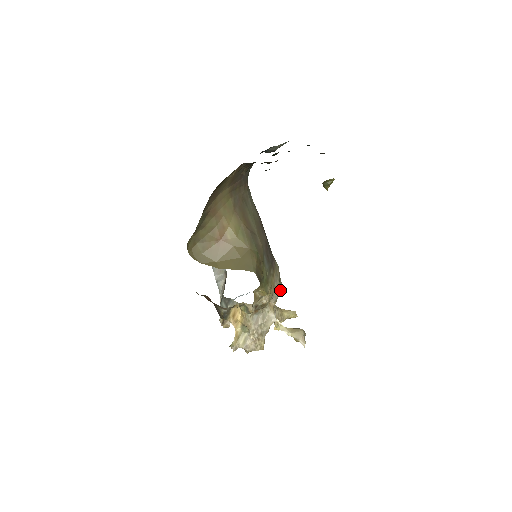
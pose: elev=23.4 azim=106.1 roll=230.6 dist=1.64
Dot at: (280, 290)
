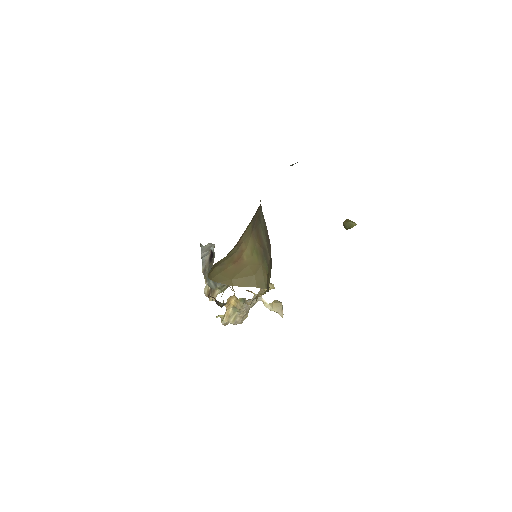
Dot at: occluded
